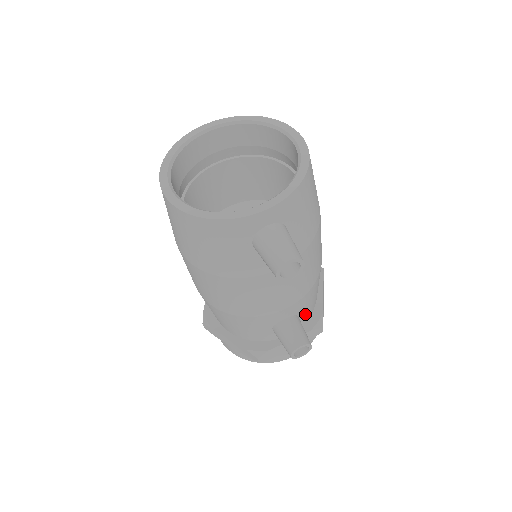
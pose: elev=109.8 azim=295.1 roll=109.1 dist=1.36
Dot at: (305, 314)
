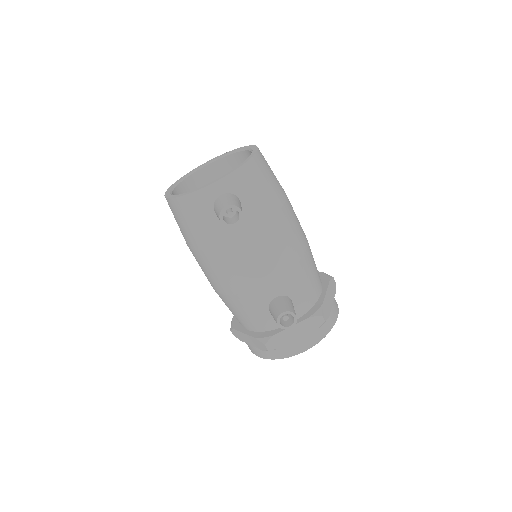
Dot at: (301, 300)
